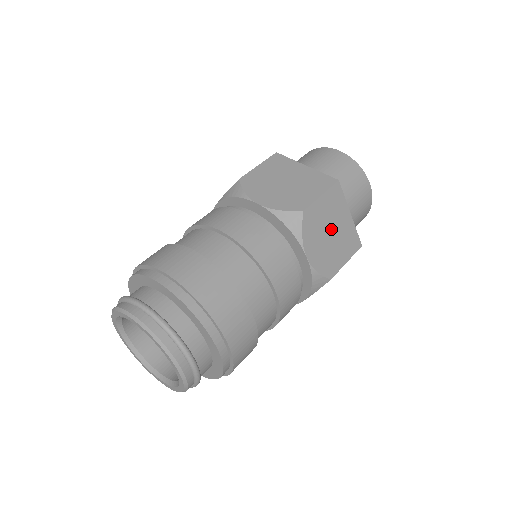
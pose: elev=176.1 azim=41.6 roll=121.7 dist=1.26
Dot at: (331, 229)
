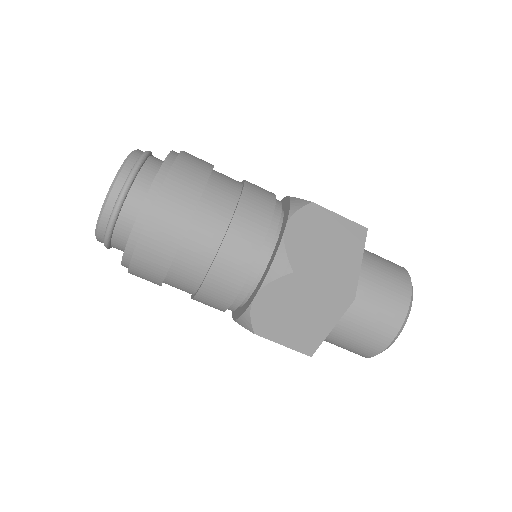
Dot at: (301, 312)
